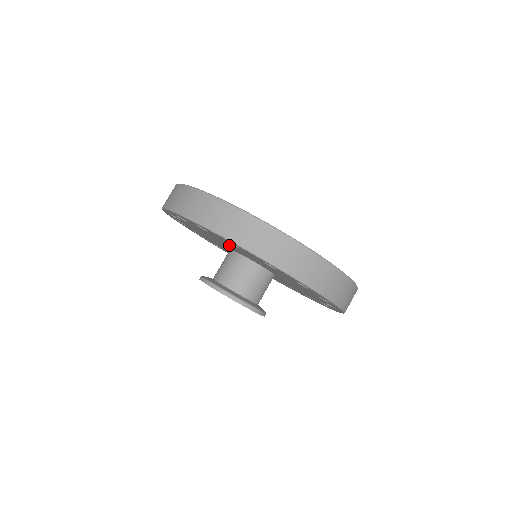
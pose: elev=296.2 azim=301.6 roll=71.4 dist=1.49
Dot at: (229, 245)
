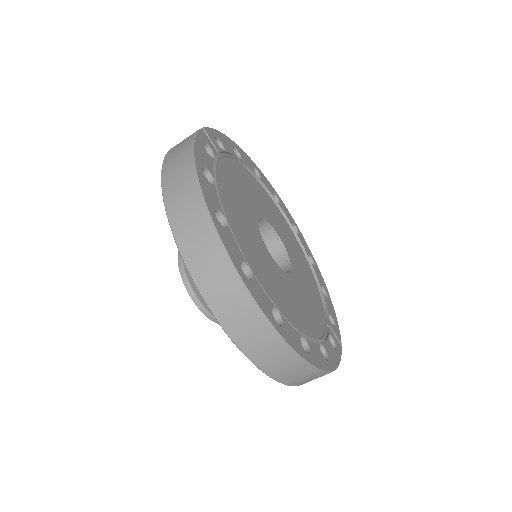
Dot at: occluded
